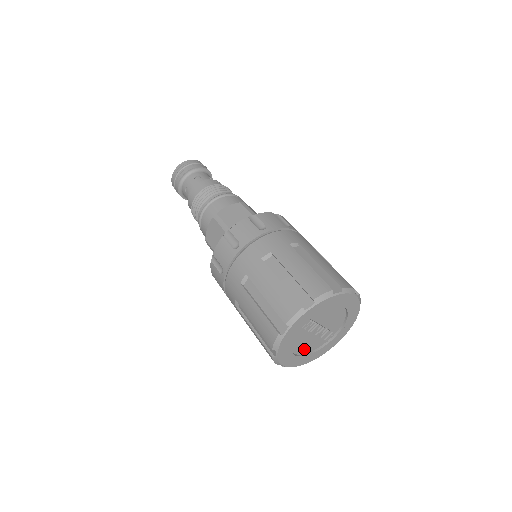
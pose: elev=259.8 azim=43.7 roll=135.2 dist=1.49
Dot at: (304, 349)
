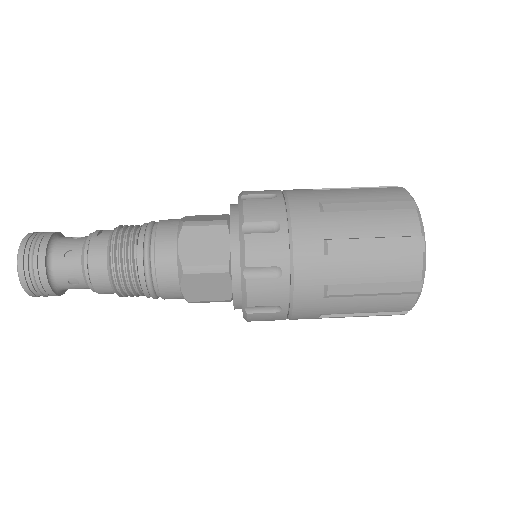
Dot at: occluded
